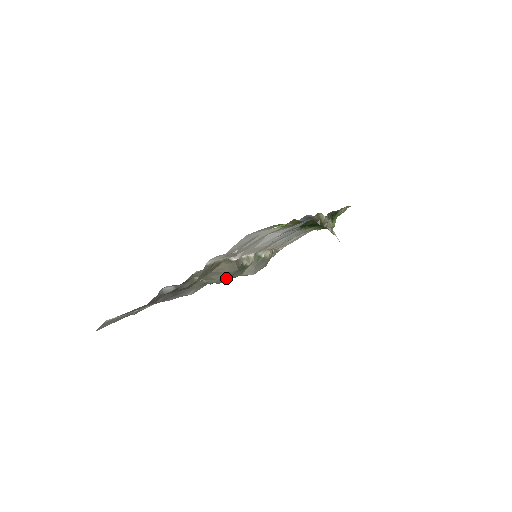
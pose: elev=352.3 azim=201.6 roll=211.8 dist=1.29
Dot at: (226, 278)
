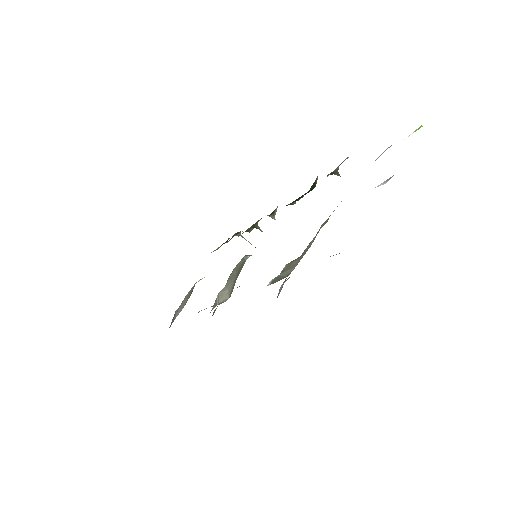
Dot at: occluded
